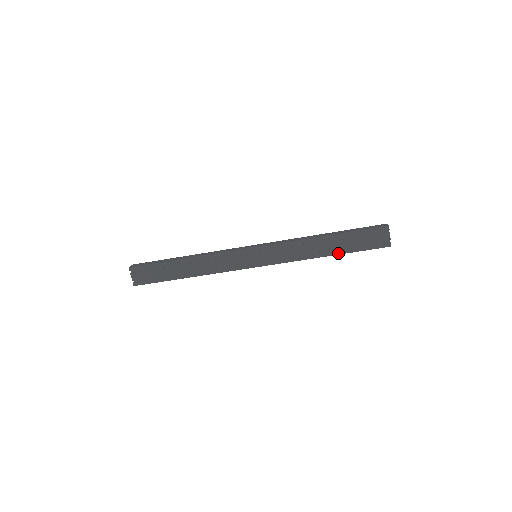
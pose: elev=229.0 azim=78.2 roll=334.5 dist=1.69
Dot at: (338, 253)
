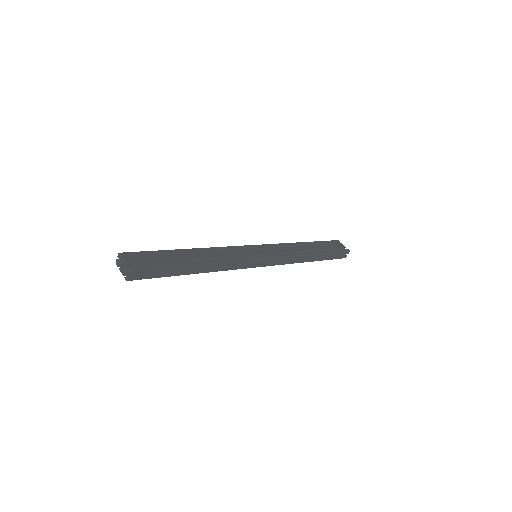
Dot at: occluded
